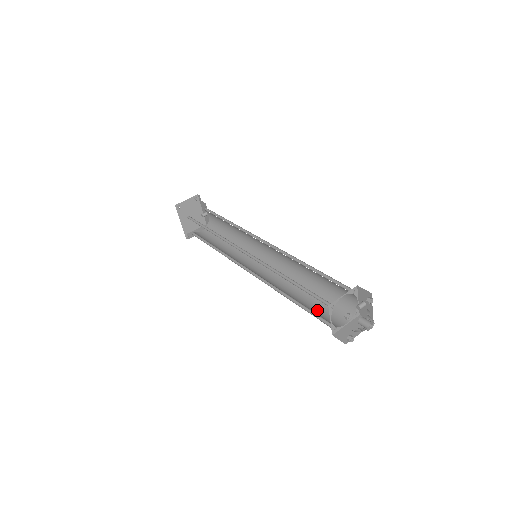
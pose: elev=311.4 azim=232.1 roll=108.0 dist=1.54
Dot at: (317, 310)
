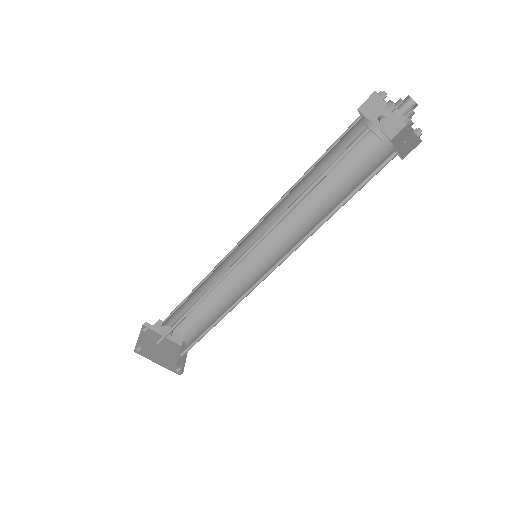
Dot at: (361, 183)
